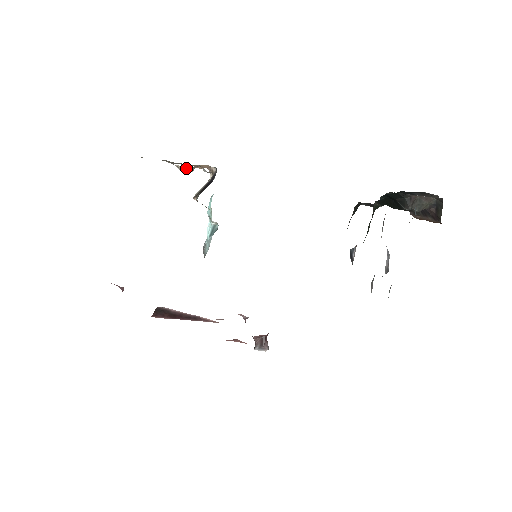
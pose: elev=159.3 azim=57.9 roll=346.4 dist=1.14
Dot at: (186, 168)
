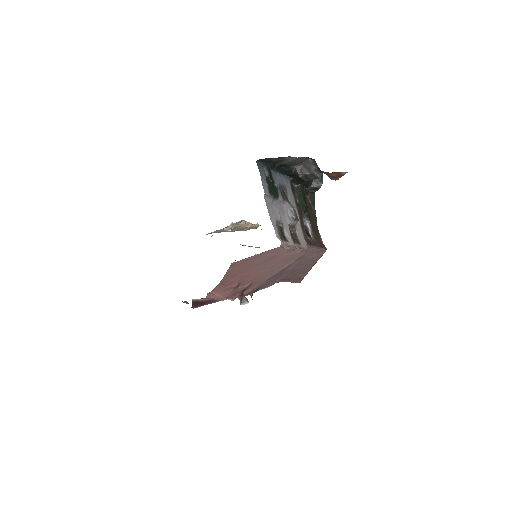
Dot at: (228, 228)
